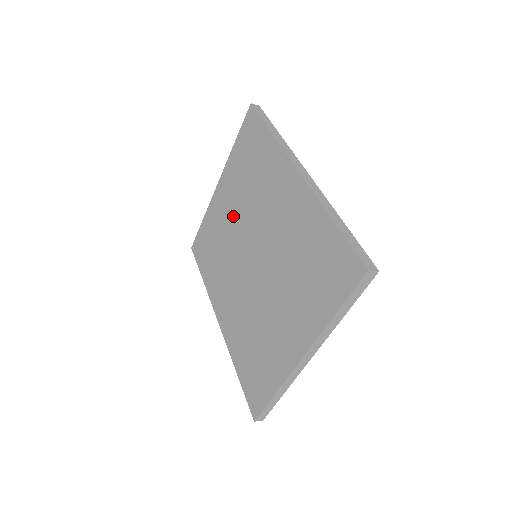
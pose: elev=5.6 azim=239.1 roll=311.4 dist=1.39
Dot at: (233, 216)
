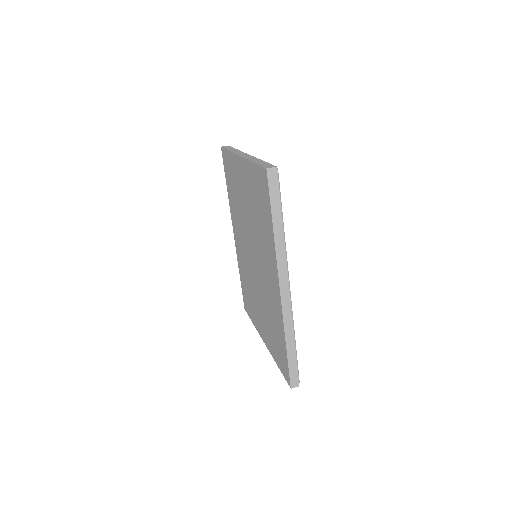
Dot at: (246, 208)
